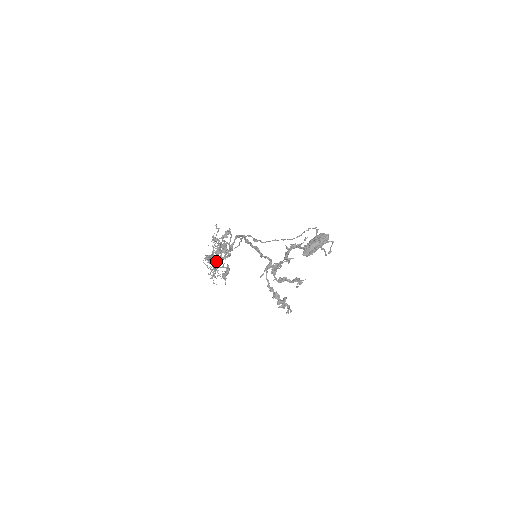
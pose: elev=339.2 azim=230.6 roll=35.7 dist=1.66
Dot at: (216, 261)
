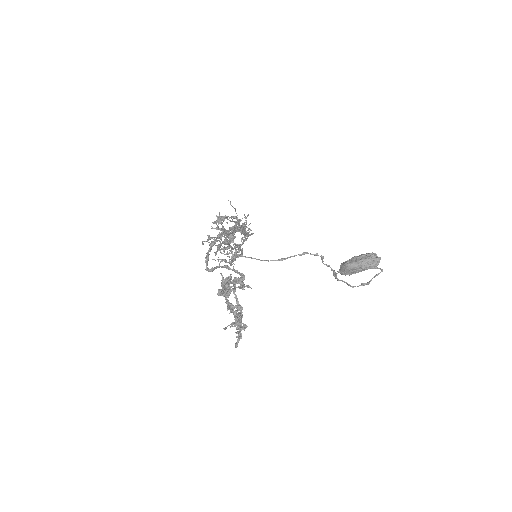
Dot at: (209, 245)
